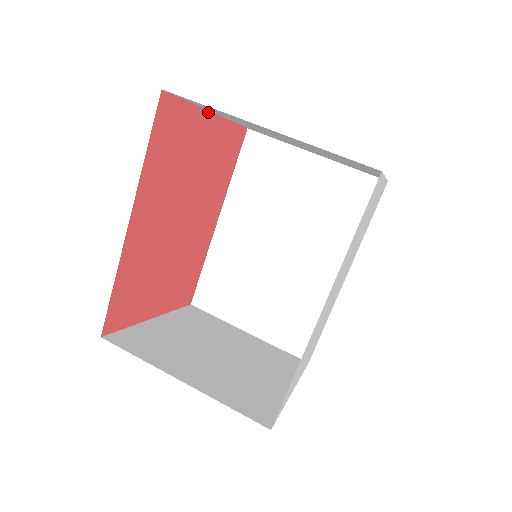
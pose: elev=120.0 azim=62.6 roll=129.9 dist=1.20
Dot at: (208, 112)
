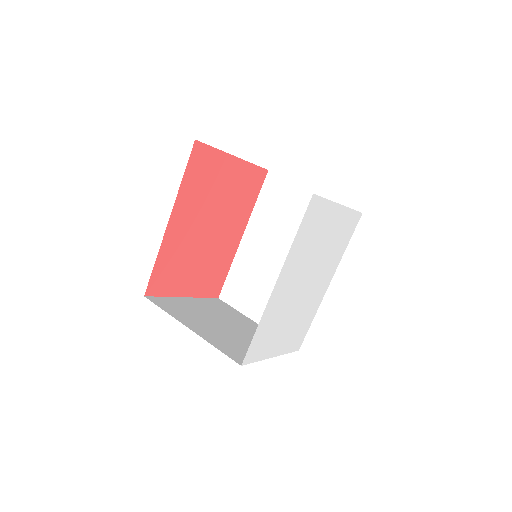
Dot at: (232, 156)
